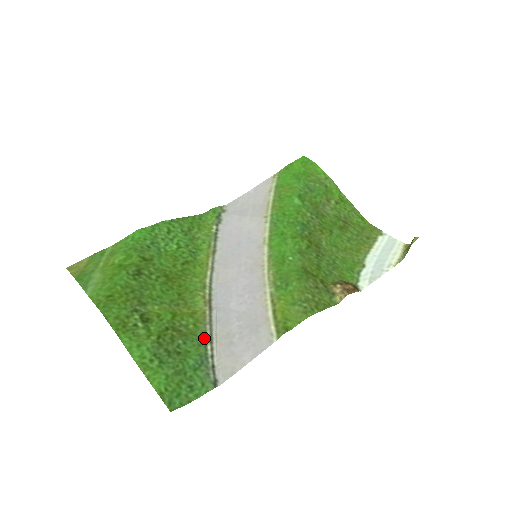
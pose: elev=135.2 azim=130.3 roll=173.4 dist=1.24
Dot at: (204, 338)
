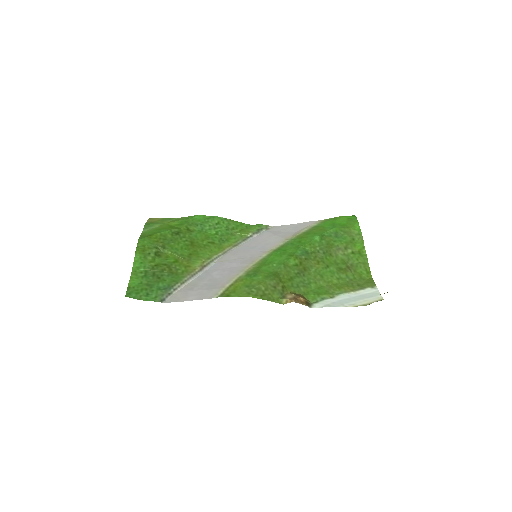
Dot at: (181, 279)
